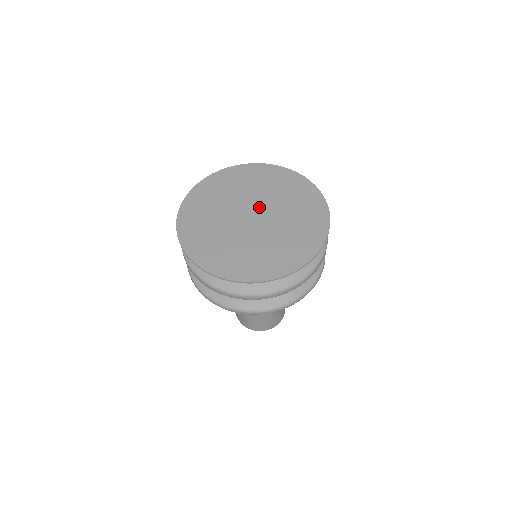
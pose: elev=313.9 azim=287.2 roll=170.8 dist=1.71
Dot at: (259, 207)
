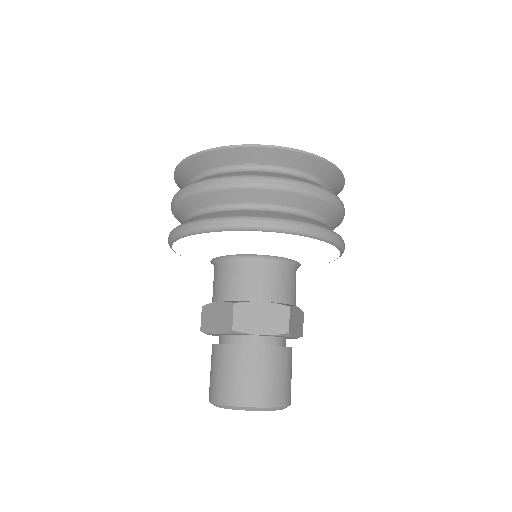
Dot at: occluded
